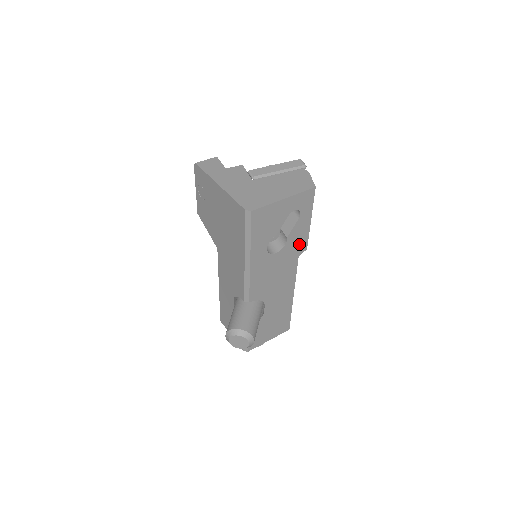
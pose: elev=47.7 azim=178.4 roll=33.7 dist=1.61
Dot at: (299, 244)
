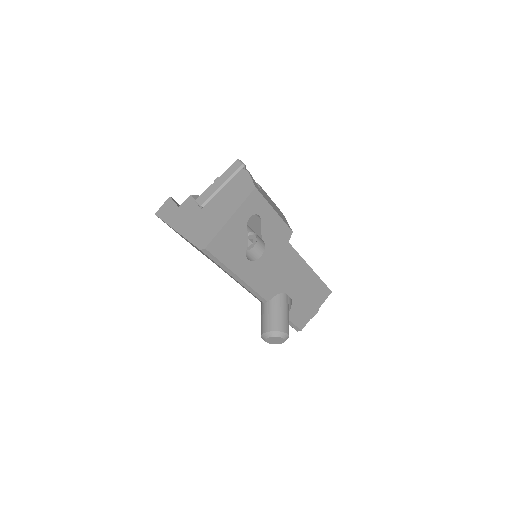
Dot at: (280, 234)
